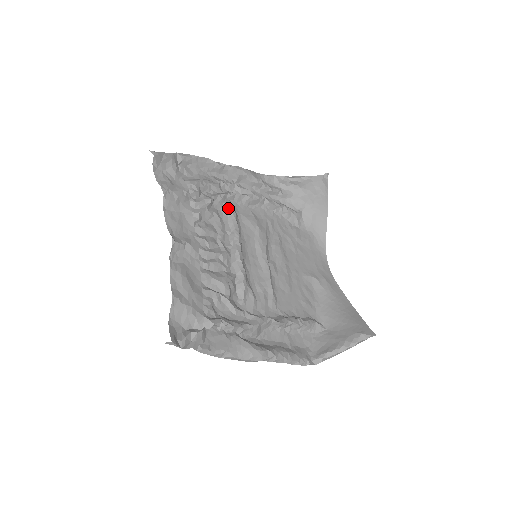
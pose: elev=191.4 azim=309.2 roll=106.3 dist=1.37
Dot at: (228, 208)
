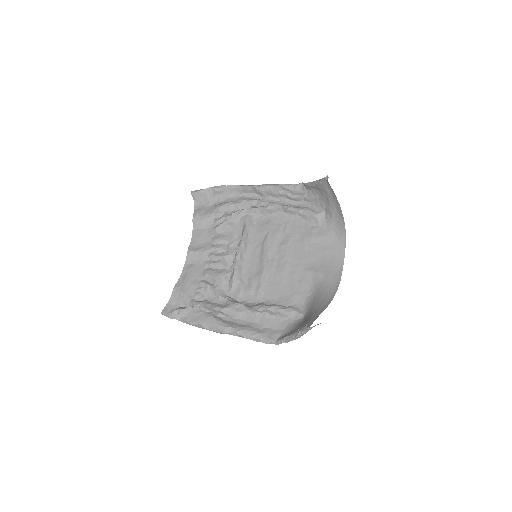
Dot at: (244, 220)
